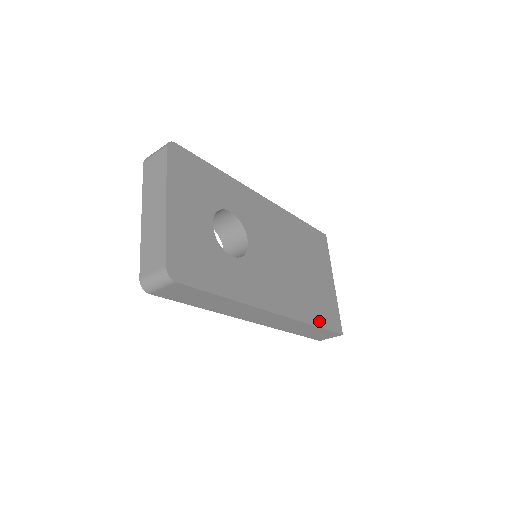
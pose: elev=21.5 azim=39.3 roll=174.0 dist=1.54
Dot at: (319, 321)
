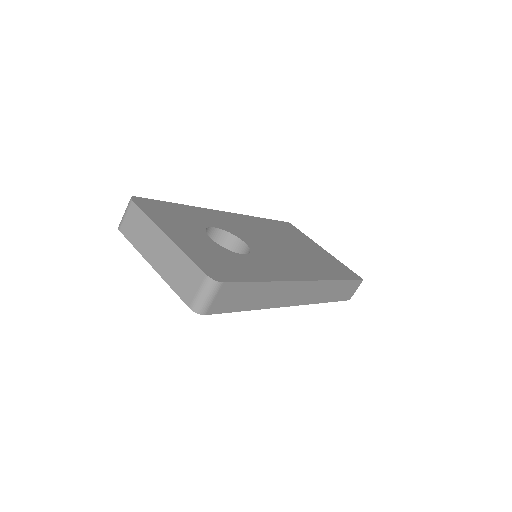
Dot at: (340, 276)
